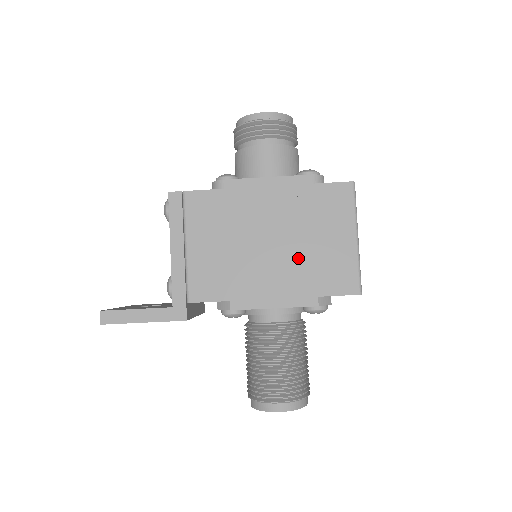
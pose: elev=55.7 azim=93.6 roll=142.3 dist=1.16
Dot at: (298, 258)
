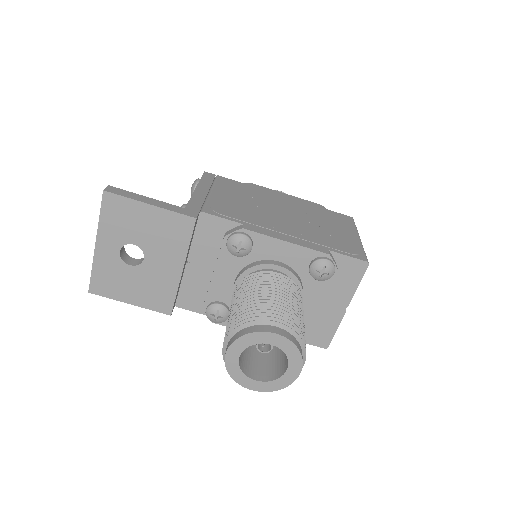
Dot at: (310, 228)
